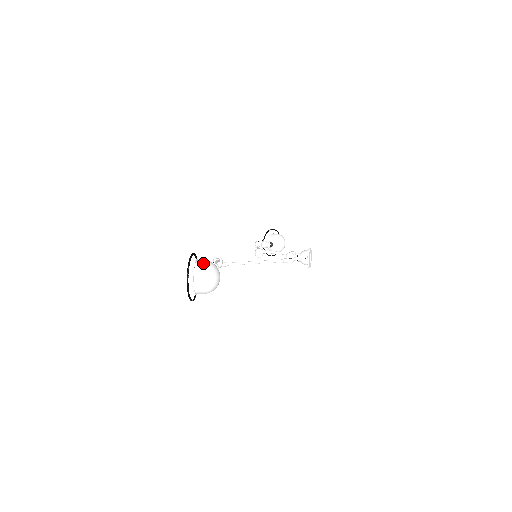
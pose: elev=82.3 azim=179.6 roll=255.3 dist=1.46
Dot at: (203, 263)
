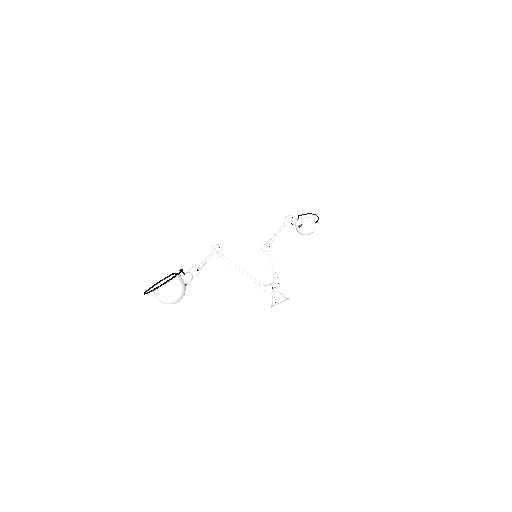
Dot at: (176, 288)
